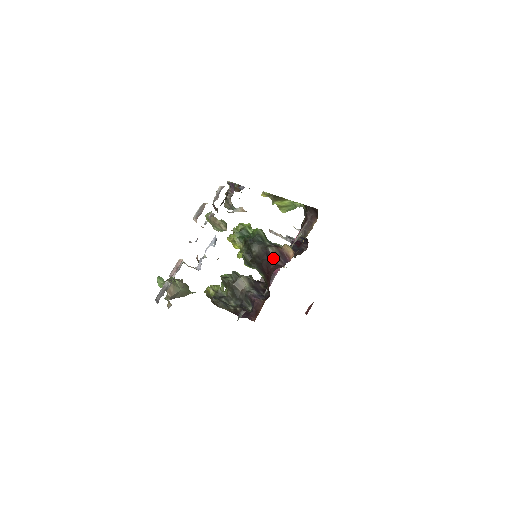
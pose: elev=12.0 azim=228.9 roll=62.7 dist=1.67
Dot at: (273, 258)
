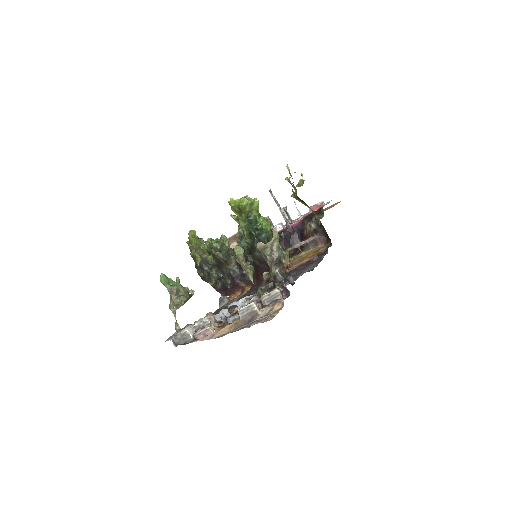
Dot at: occluded
